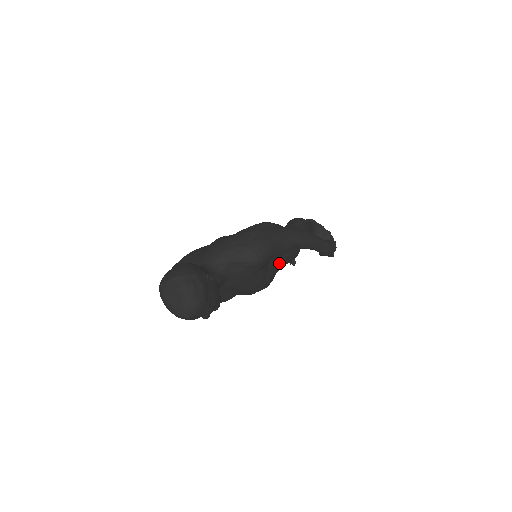
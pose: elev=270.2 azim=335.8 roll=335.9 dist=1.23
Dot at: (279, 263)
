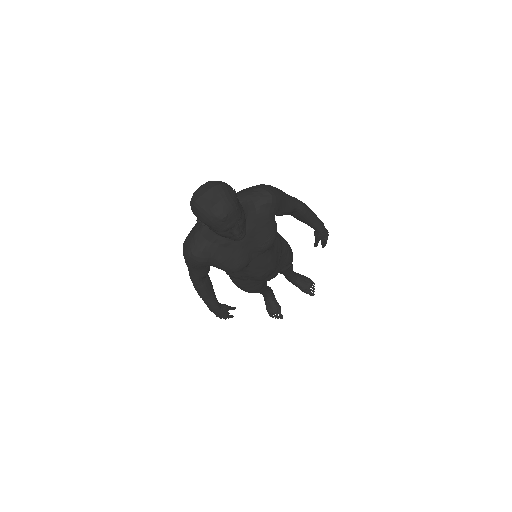
Dot at: (281, 246)
